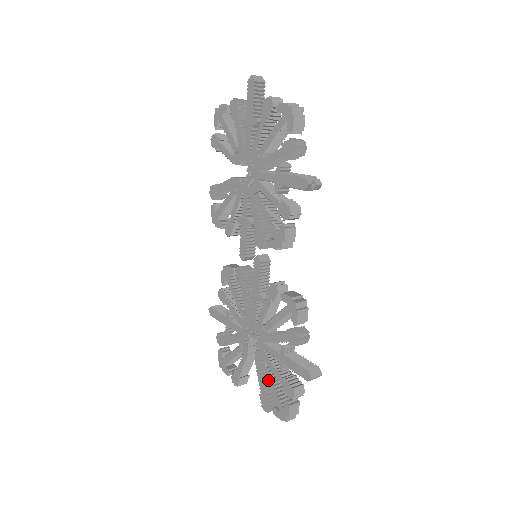
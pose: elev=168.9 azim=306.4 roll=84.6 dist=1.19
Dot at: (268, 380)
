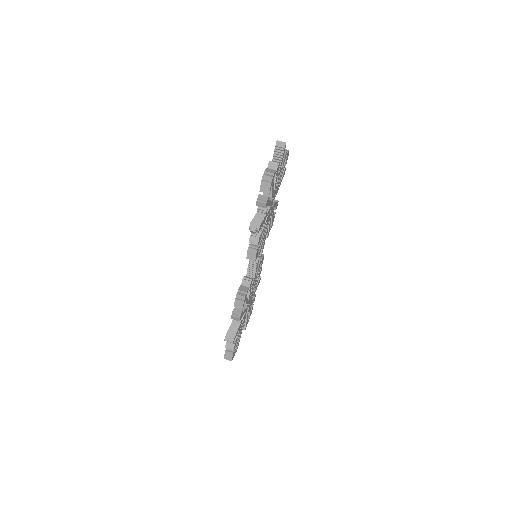
Dot at: occluded
